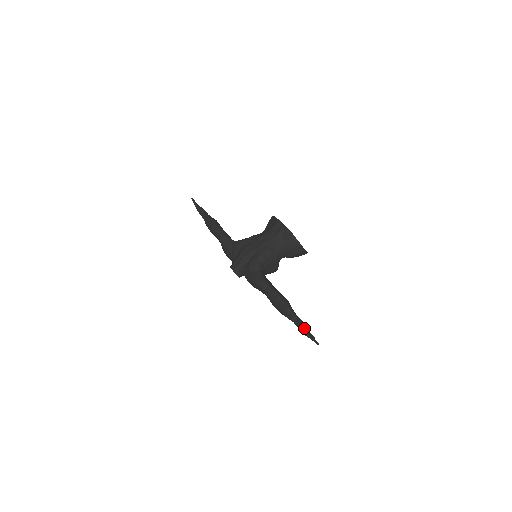
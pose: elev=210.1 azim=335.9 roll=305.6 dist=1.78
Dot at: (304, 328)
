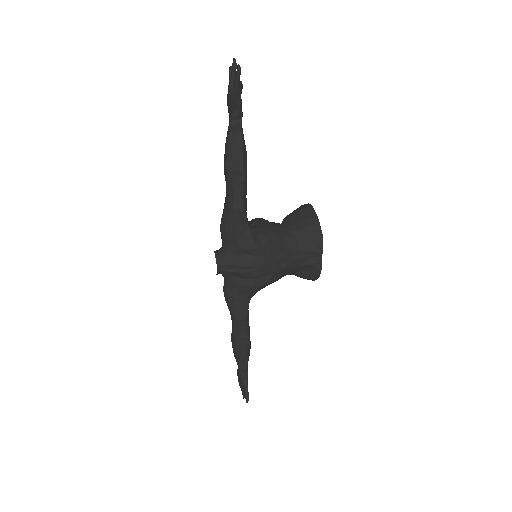
Dot at: (247, 395)
